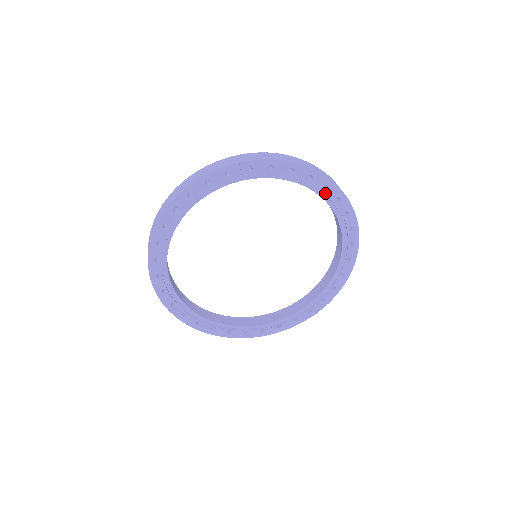
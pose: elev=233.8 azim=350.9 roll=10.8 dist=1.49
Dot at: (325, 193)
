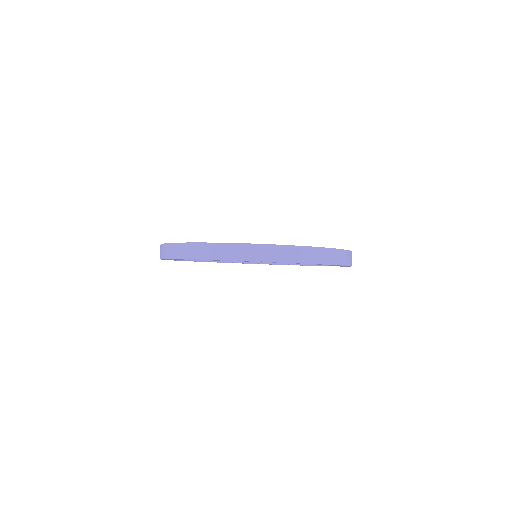
Dot at: occluded
